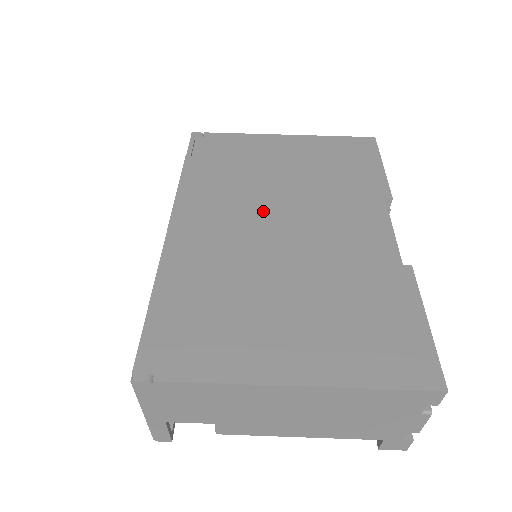
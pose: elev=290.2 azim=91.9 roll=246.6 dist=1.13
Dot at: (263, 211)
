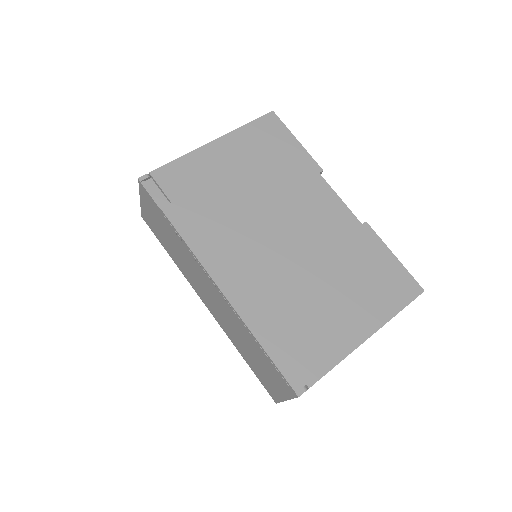
Dot at: (261, 231)
